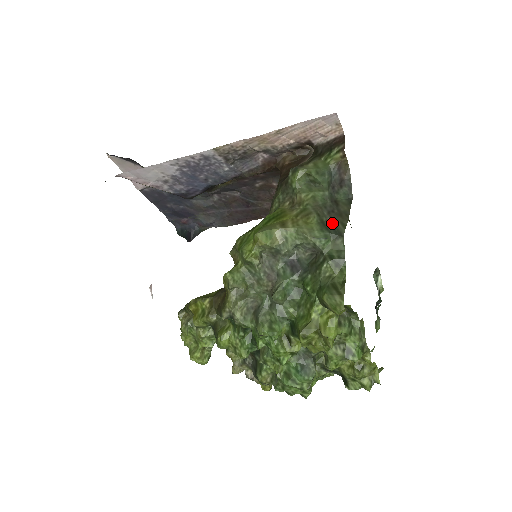
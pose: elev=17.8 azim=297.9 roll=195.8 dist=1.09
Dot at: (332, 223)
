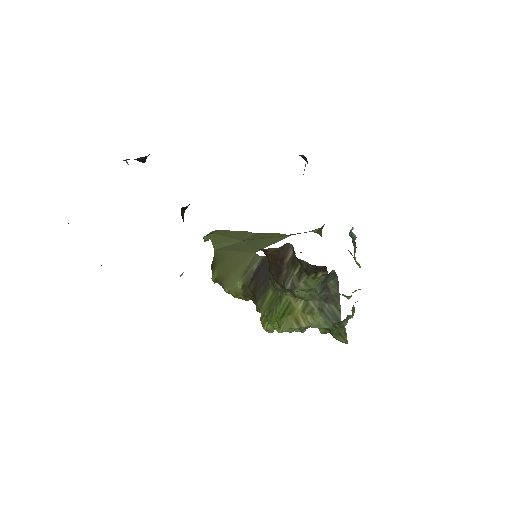
Dot at: (330, 309)
